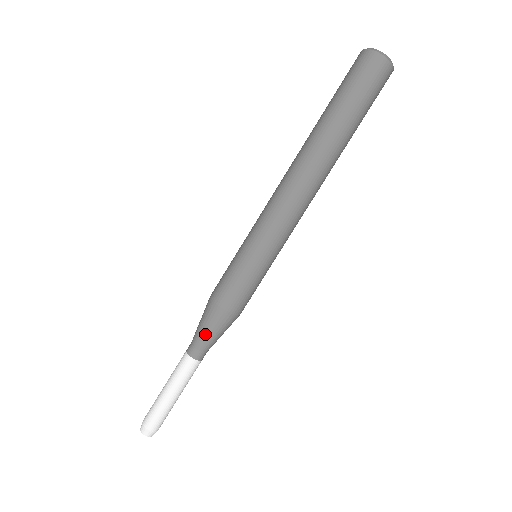
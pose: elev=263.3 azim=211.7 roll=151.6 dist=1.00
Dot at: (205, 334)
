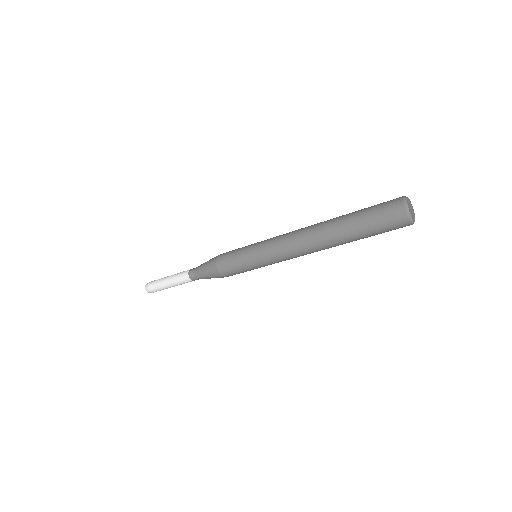
Dot at: (202, 272)
